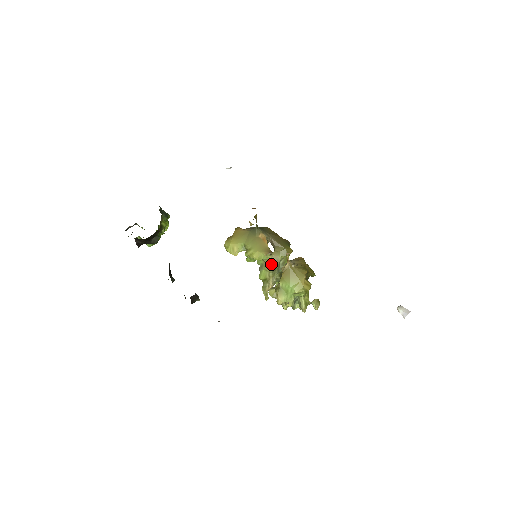
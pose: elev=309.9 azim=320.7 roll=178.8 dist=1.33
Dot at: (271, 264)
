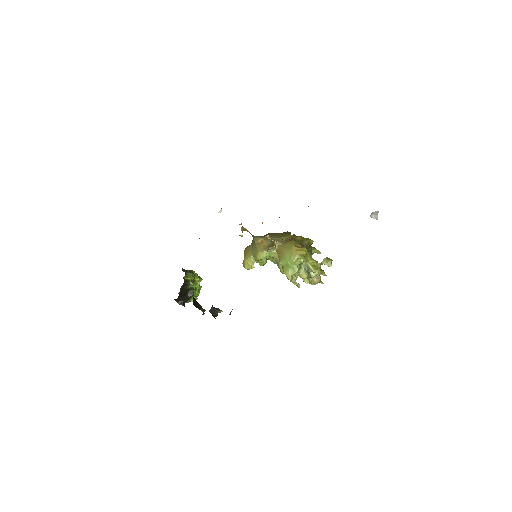
Dot at: occluded
